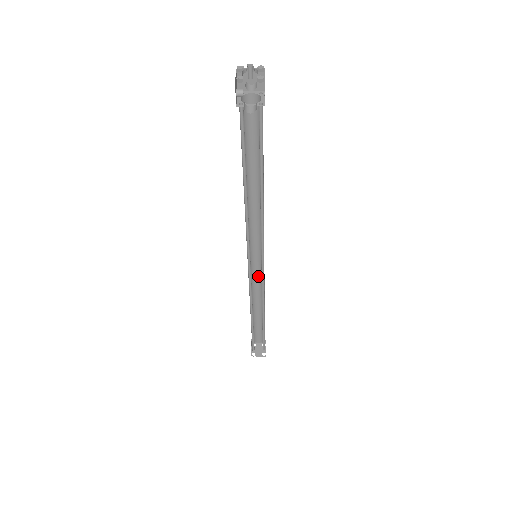
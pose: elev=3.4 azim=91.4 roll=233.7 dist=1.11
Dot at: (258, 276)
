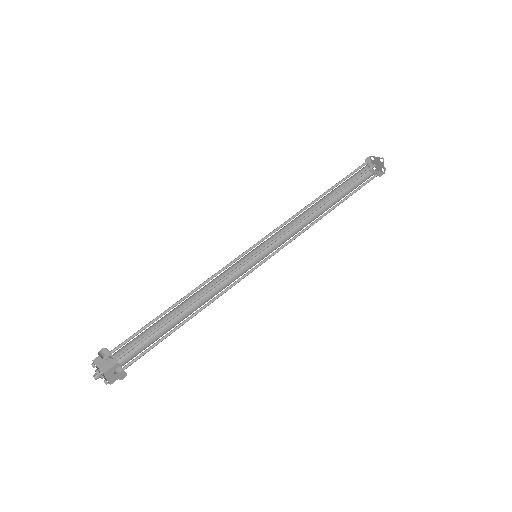
Dot at: occluded
